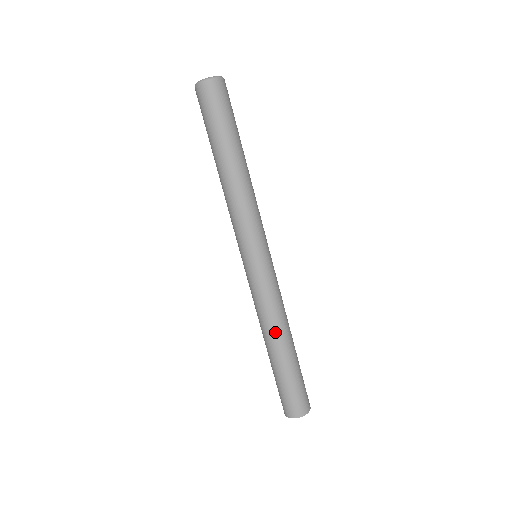
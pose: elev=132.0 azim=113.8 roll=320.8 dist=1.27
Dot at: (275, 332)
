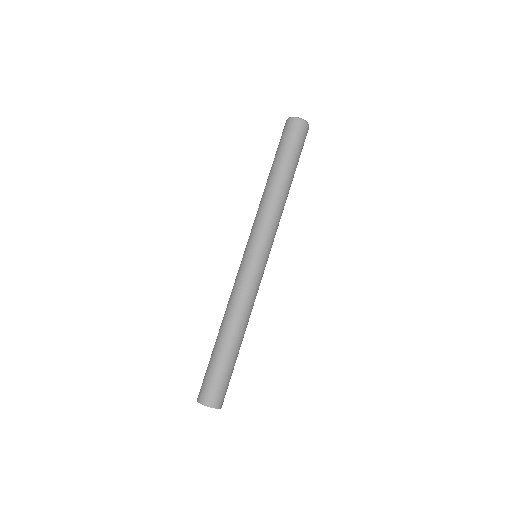
Dot at: (226, 317)
